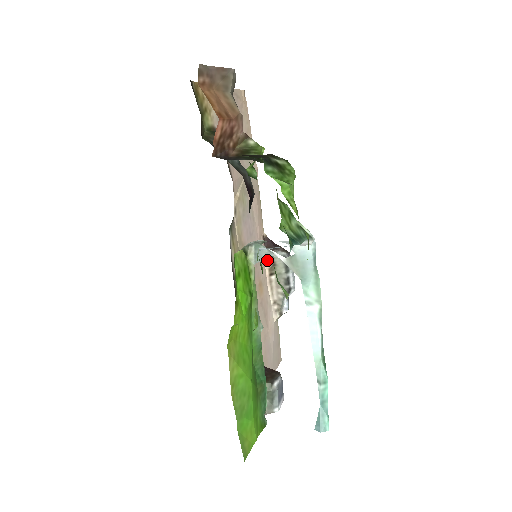
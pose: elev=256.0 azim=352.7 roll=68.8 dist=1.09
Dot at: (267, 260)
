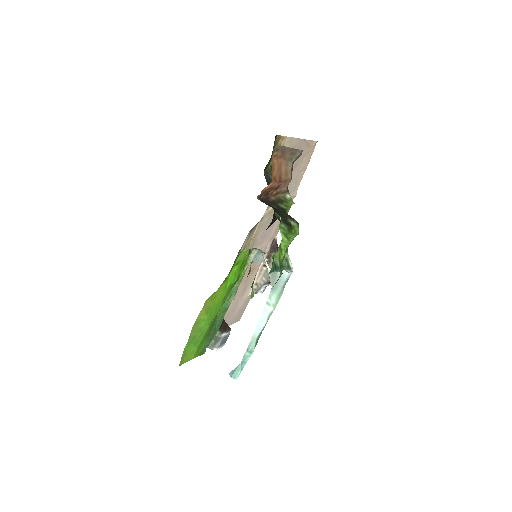
Dot at: (267, 255)
